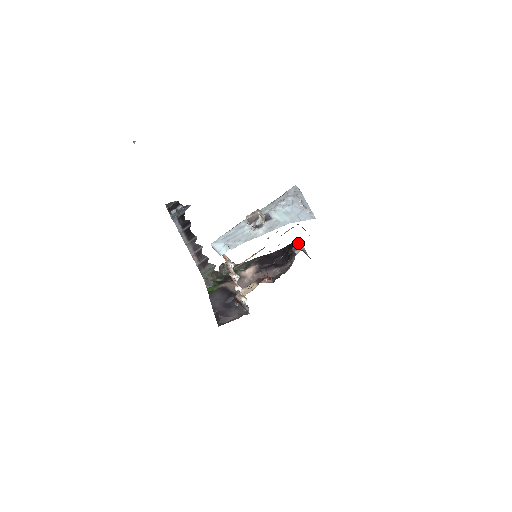
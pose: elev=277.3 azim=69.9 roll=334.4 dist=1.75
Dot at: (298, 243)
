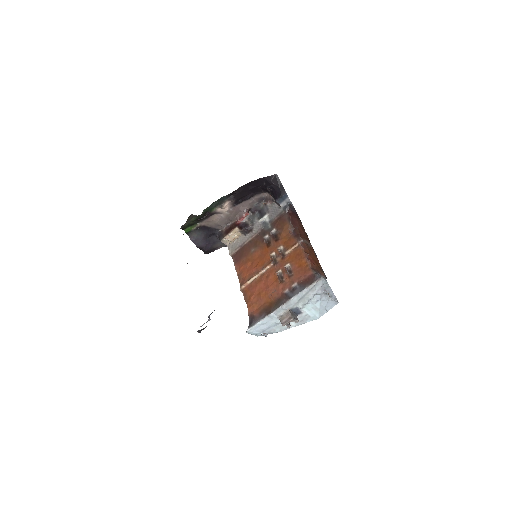
Dot at: (283, 196)
